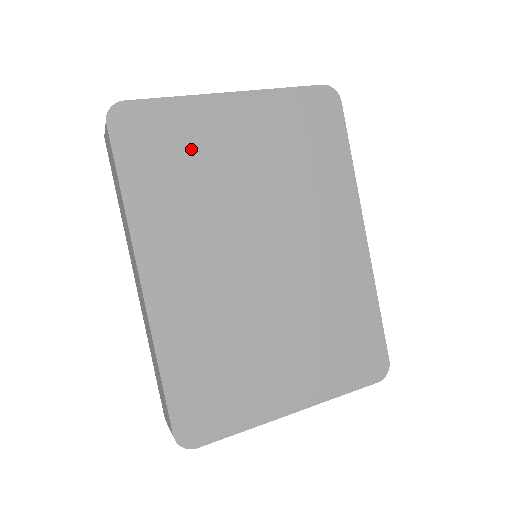
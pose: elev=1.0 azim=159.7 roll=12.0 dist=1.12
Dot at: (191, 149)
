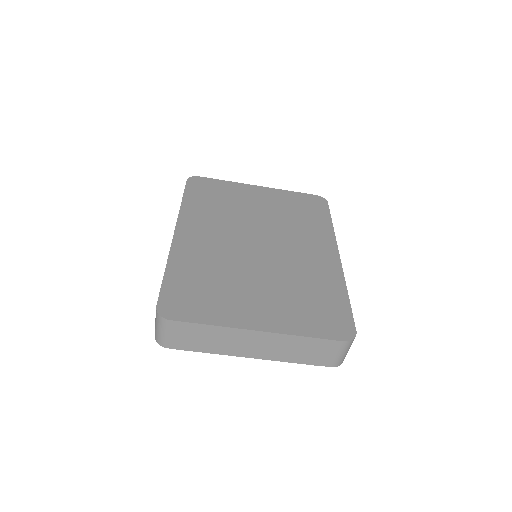
Dot at: (228, 197)
